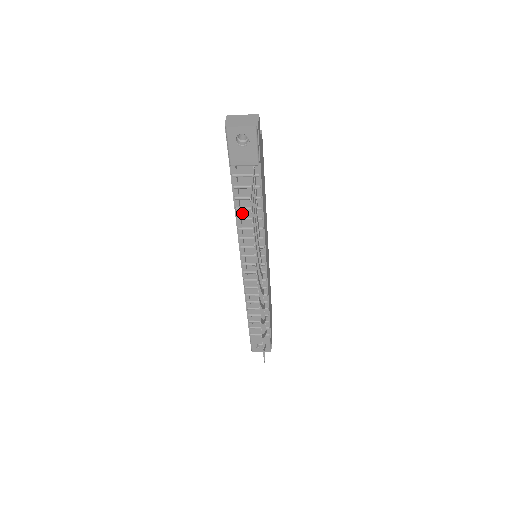
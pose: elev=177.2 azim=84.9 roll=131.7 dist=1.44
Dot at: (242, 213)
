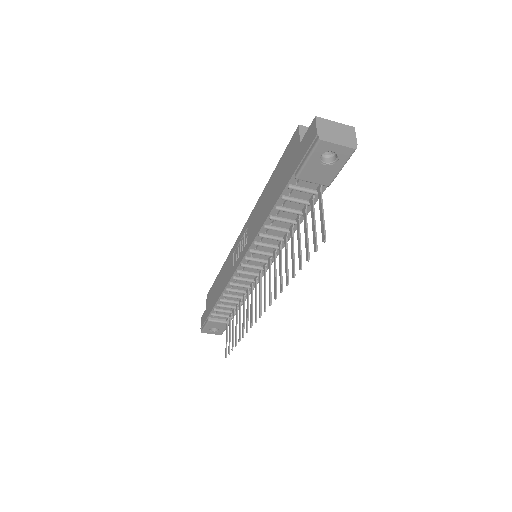
Dot at: (274, 222)
